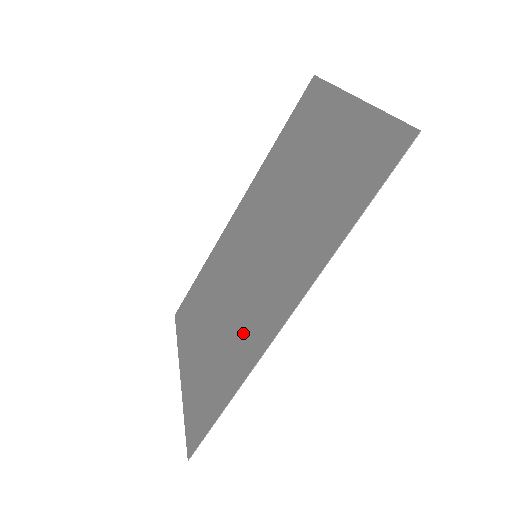
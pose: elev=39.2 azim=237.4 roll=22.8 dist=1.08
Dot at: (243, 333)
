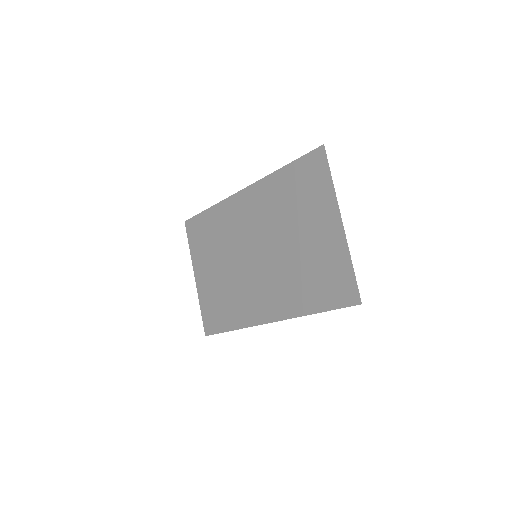
Dot at: (244, 301)
